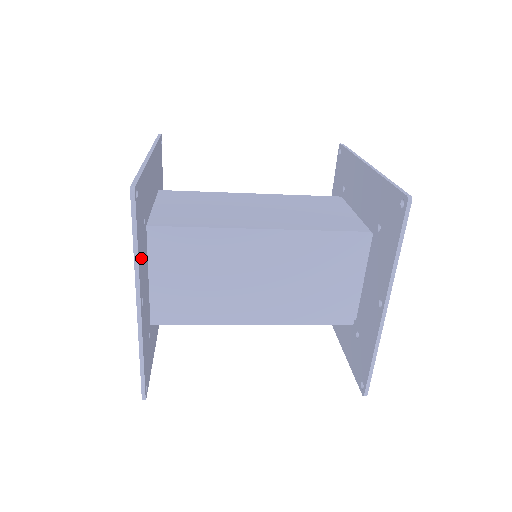
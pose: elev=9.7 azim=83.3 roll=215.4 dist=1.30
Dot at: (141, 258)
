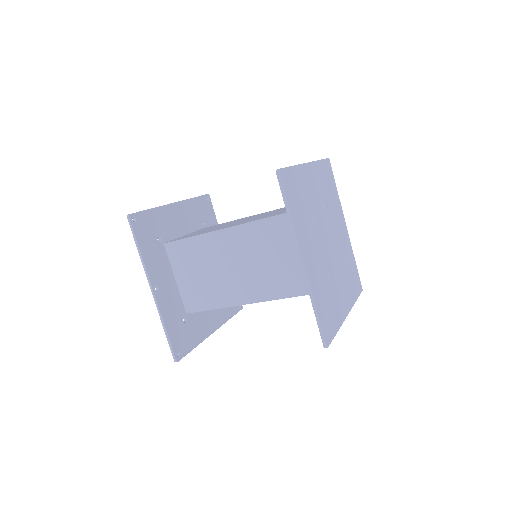
Dot at: (151, 260)
